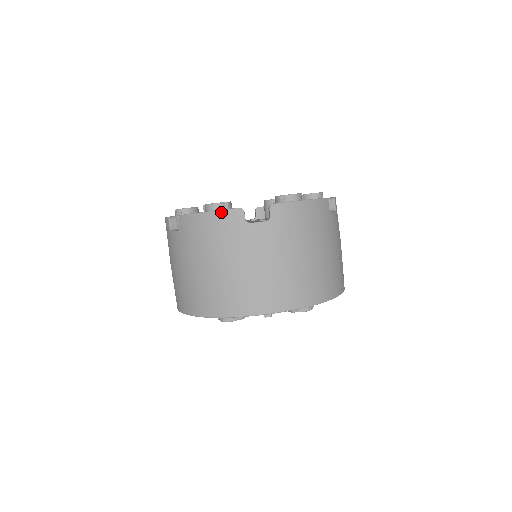
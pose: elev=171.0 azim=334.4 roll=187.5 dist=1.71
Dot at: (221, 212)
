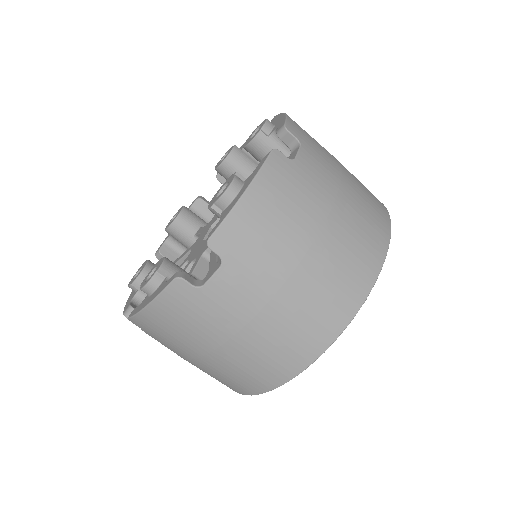
Dot at: (159, 298)
